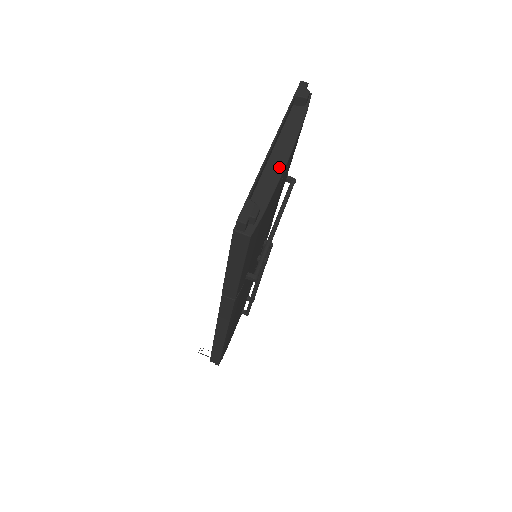
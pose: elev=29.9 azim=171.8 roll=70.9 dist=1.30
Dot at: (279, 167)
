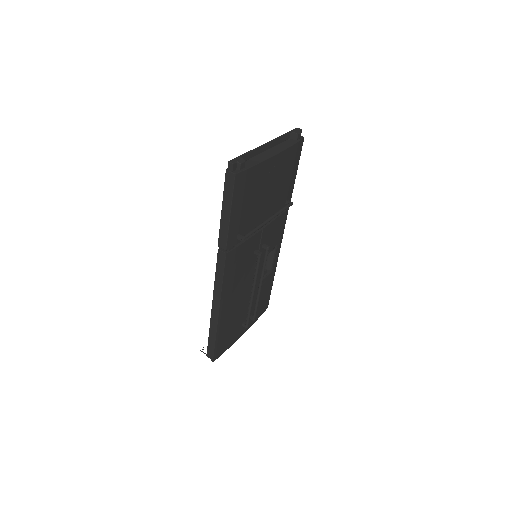
Dot at: (267, 156)
